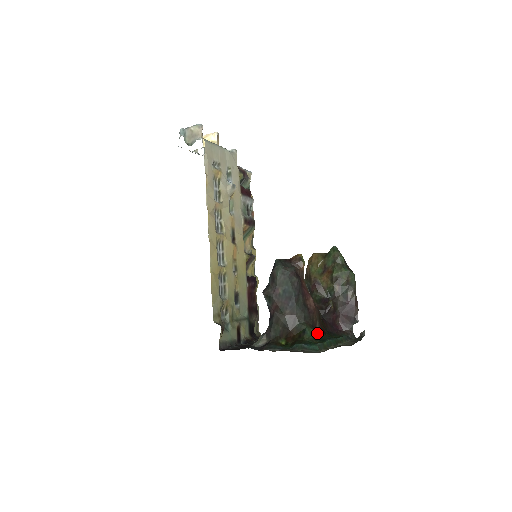
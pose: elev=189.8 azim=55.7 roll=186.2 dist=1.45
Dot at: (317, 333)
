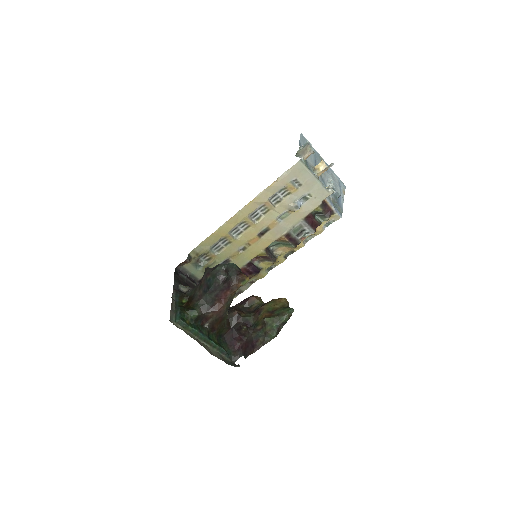
Dot at: (205, 323)
